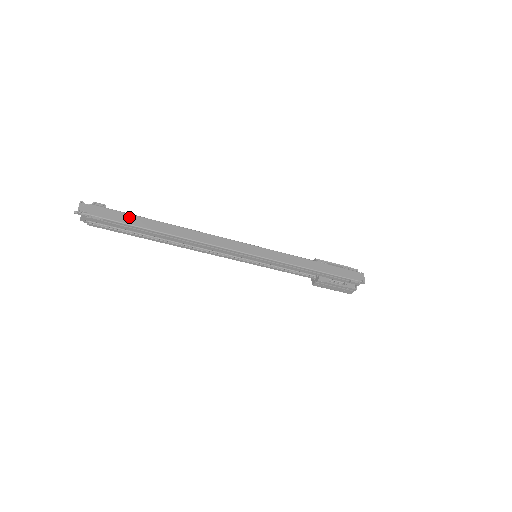
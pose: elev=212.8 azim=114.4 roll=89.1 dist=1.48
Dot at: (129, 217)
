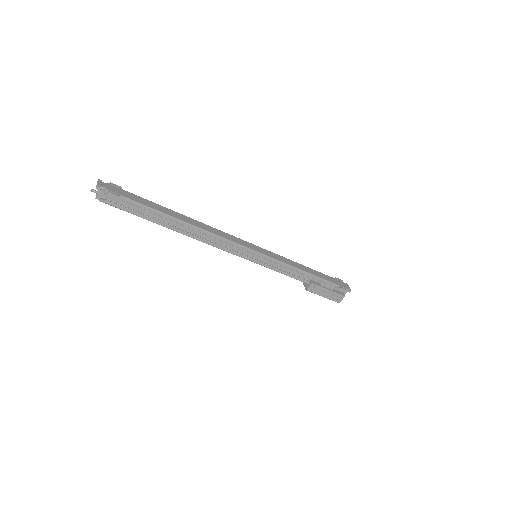
Dot at: (144, 200)
